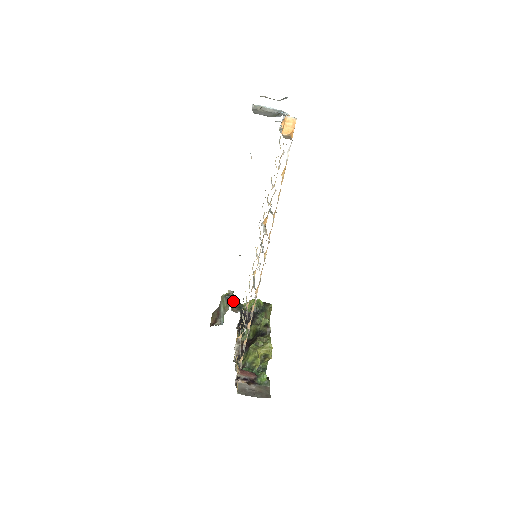
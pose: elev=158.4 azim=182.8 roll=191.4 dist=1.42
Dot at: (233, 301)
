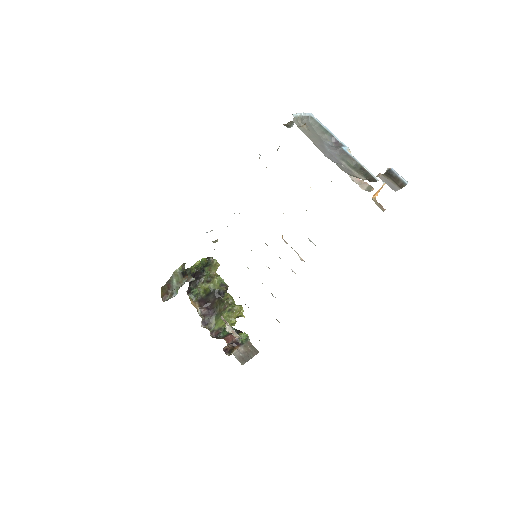
Dot at: (185, 272)
